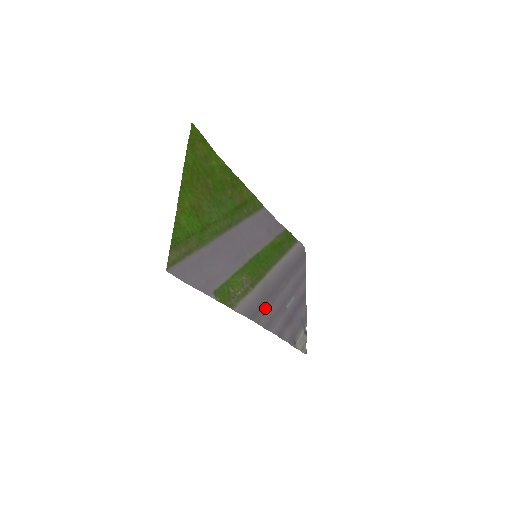
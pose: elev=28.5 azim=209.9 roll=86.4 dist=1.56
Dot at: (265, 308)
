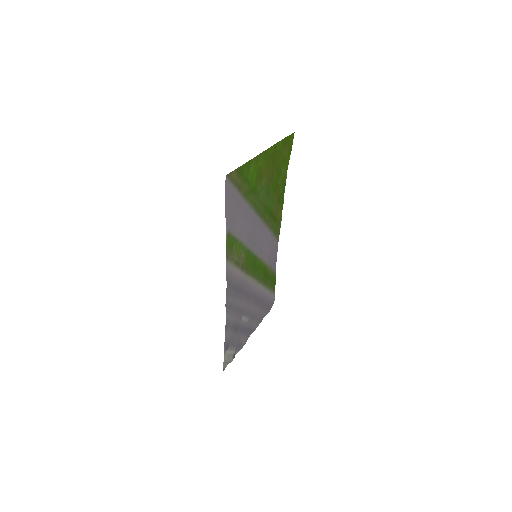
Dot at: (235, 293)
